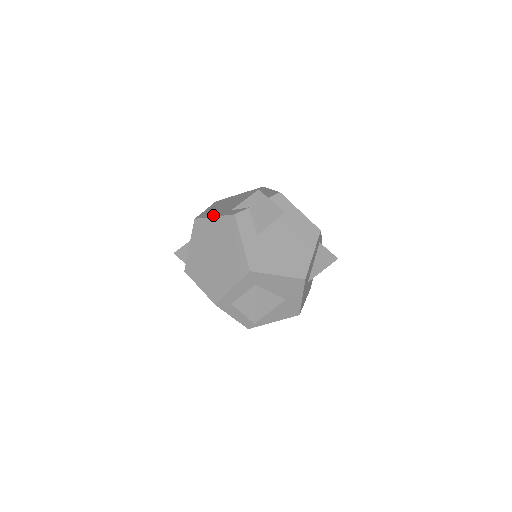
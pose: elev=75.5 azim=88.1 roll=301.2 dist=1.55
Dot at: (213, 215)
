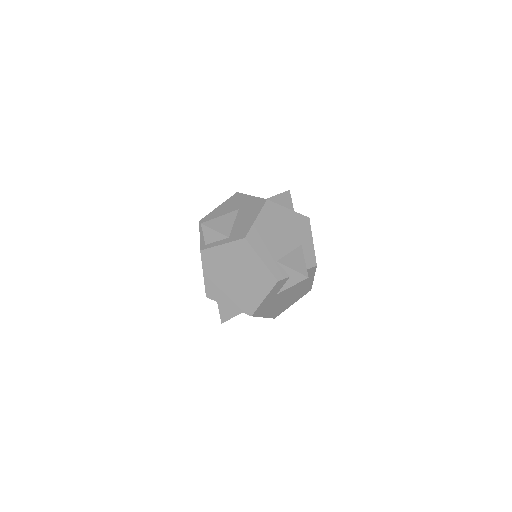
Dot at: (261, 254)
